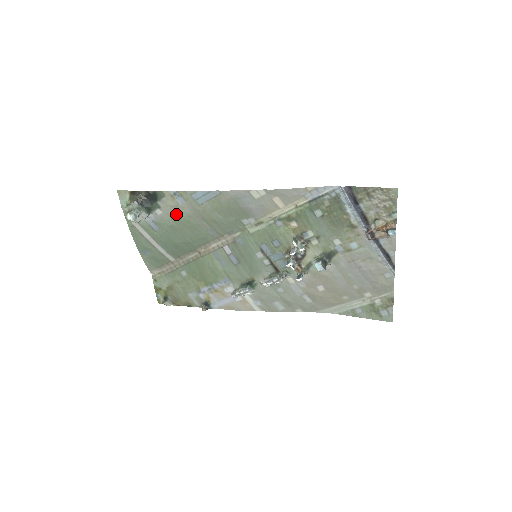
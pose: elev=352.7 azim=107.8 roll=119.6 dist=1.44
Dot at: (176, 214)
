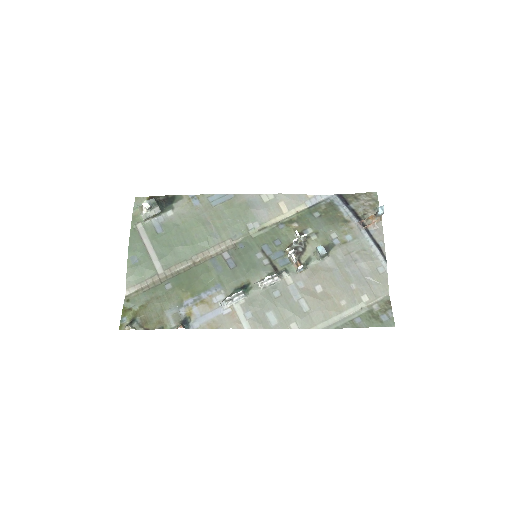
Dot at: (187, 215)
